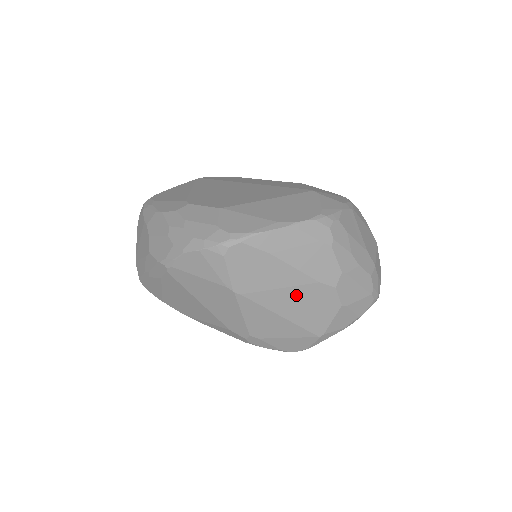
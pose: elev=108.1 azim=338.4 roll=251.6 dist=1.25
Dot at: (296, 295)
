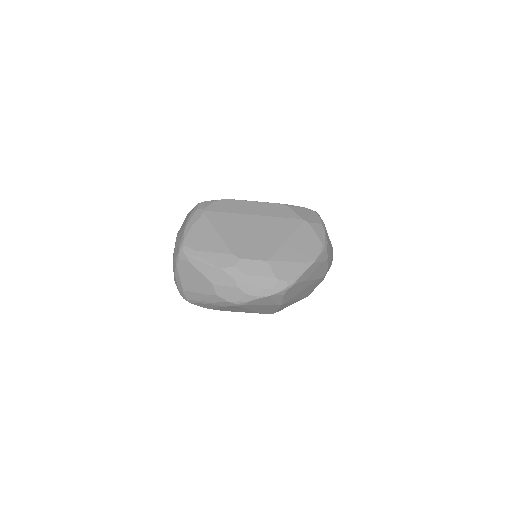
Dot at: (307, 289)
